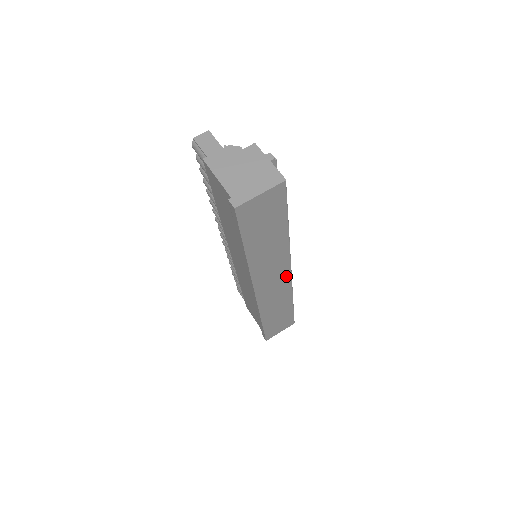
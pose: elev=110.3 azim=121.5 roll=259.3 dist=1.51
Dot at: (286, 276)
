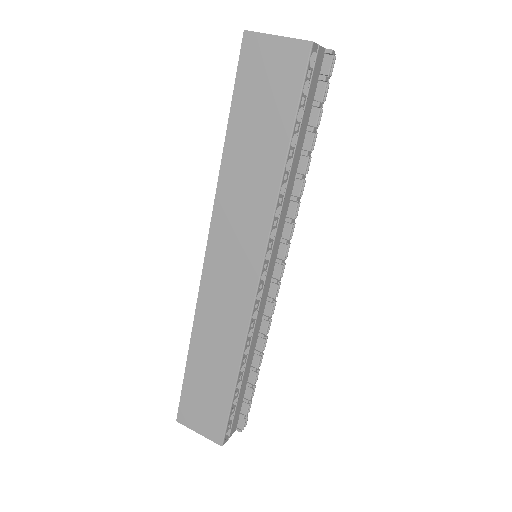
Dot at: (251, 279)
